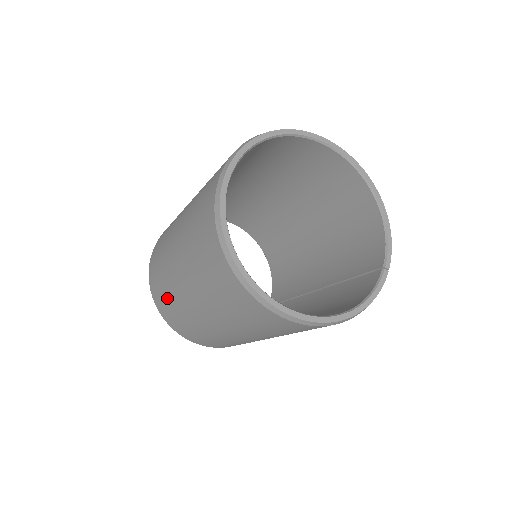
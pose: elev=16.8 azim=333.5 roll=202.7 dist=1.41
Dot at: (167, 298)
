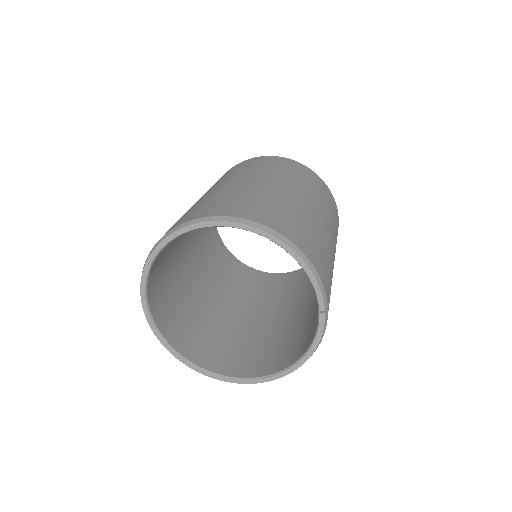
Dot at: occluded
